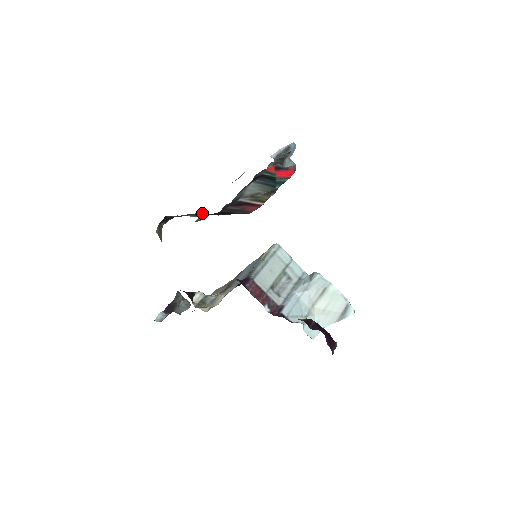
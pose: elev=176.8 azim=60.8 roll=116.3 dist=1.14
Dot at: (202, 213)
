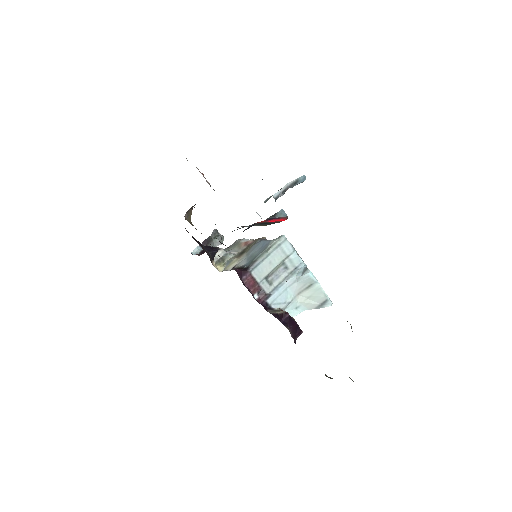
Dot at: occluded
